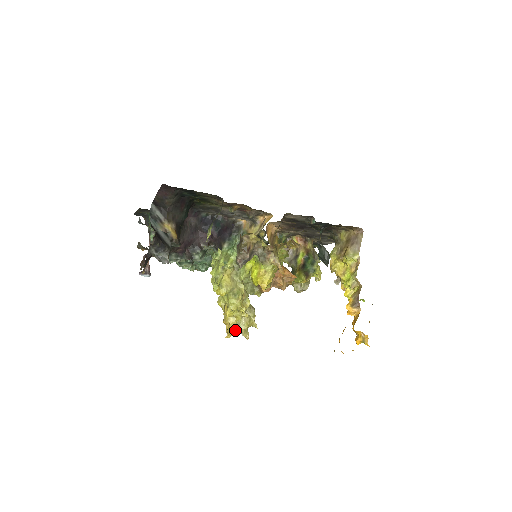
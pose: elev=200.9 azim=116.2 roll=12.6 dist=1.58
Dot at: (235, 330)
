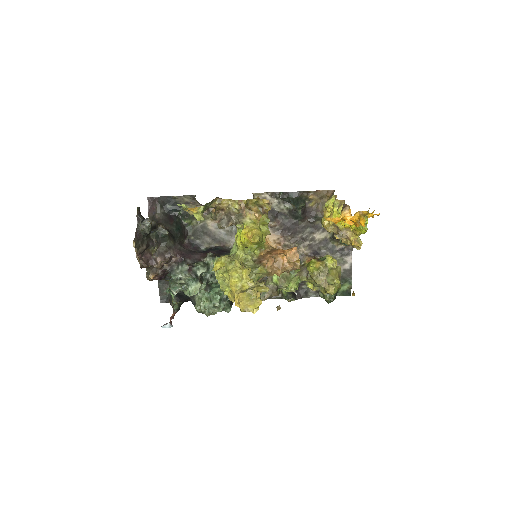
Dot at: (242, 292)
